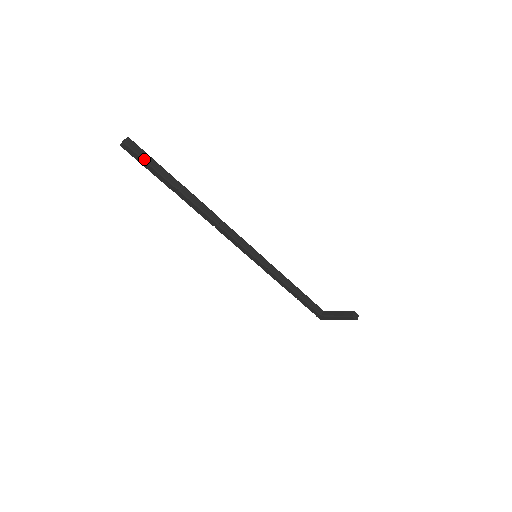
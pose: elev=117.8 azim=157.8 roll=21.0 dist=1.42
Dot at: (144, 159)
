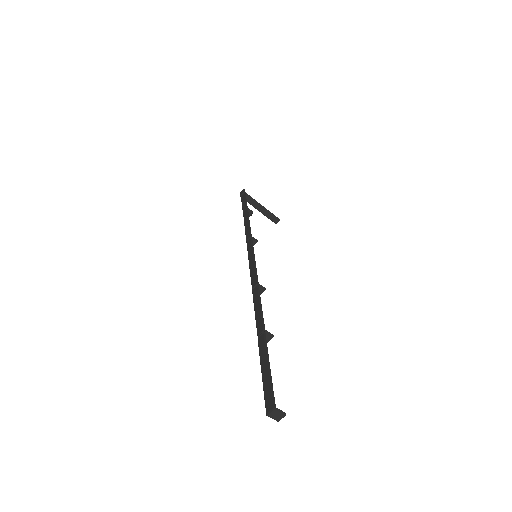
Dot at: occluded
